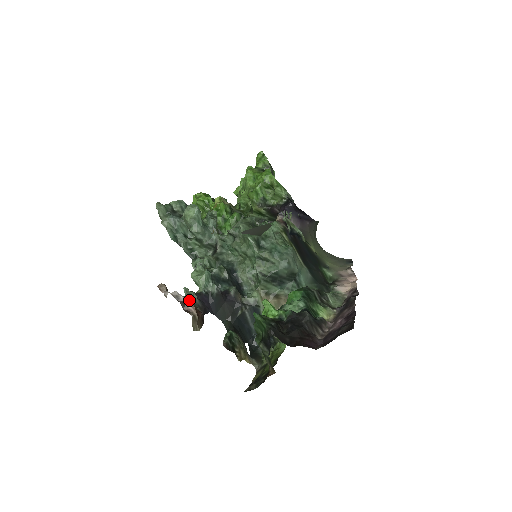
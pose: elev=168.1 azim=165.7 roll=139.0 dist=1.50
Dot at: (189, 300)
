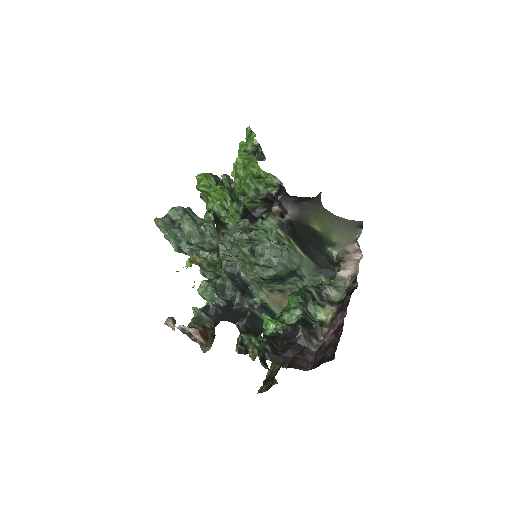
Dot at: (194, 329)
